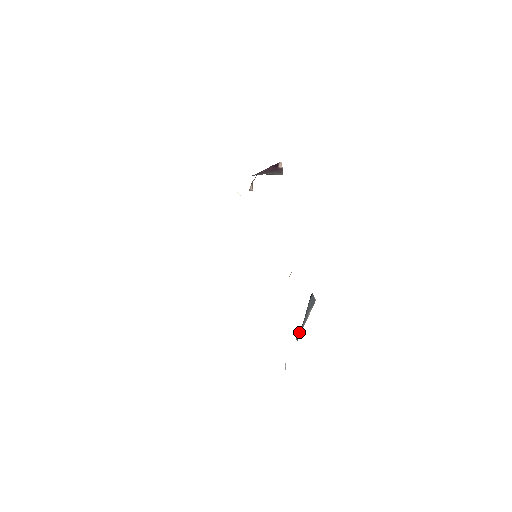
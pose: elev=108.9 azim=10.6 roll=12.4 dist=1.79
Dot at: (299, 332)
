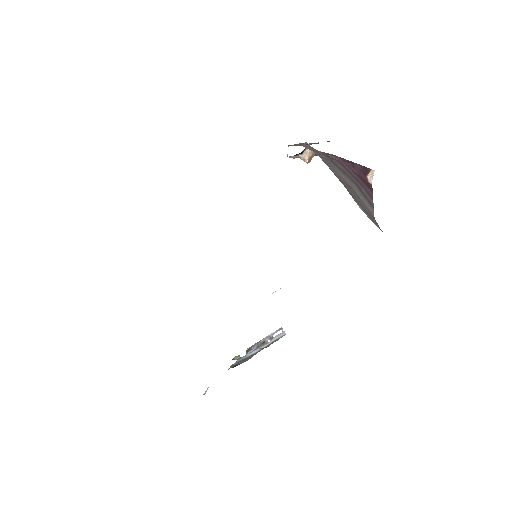
Dot at: occluded
